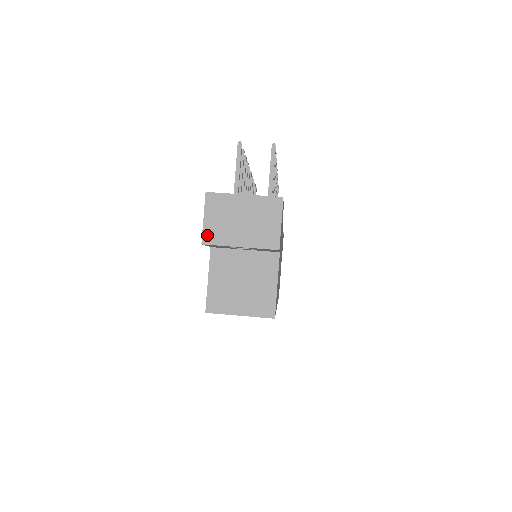
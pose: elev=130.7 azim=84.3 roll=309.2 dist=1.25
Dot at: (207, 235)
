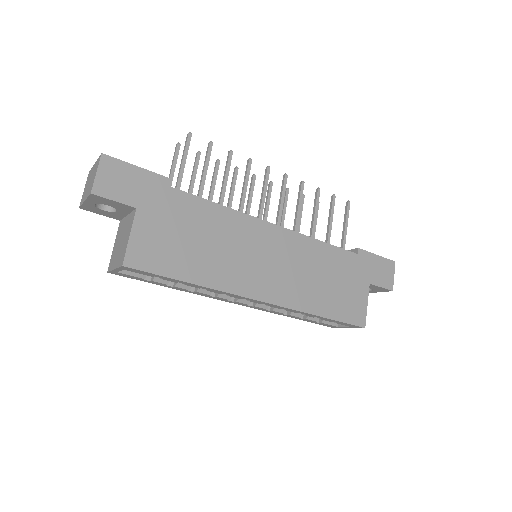
Dot at: (81, 201)
